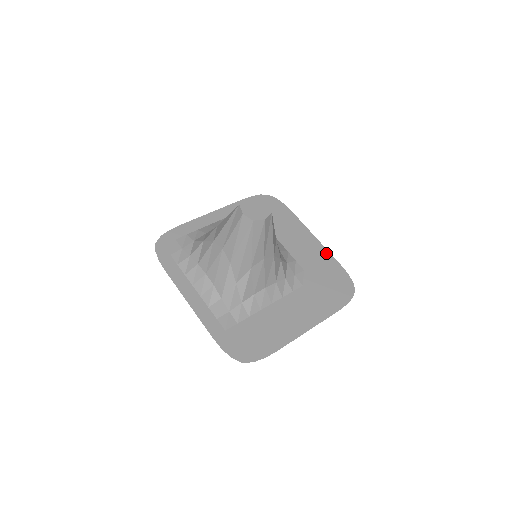
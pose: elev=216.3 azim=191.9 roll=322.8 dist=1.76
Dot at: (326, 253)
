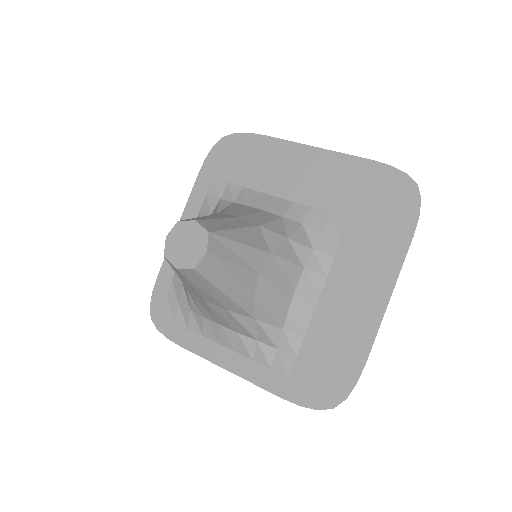
Dot at: (343, 160)
